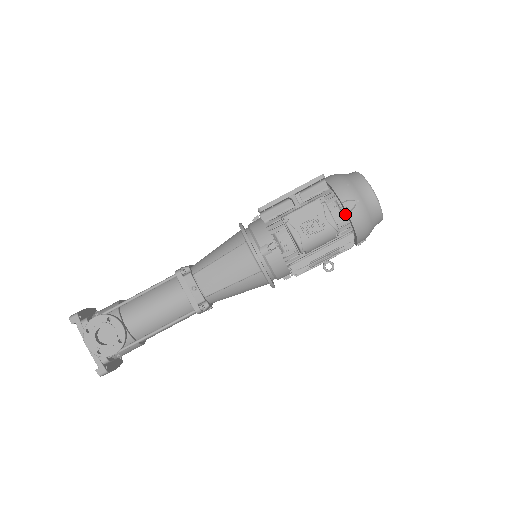
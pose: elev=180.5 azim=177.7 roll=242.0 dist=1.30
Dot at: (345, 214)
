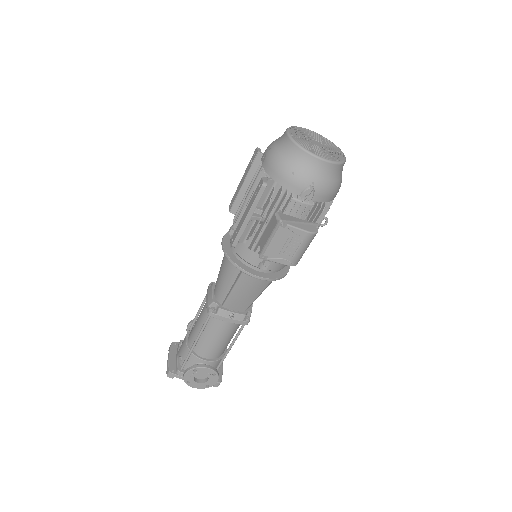
Dot at: occluded
